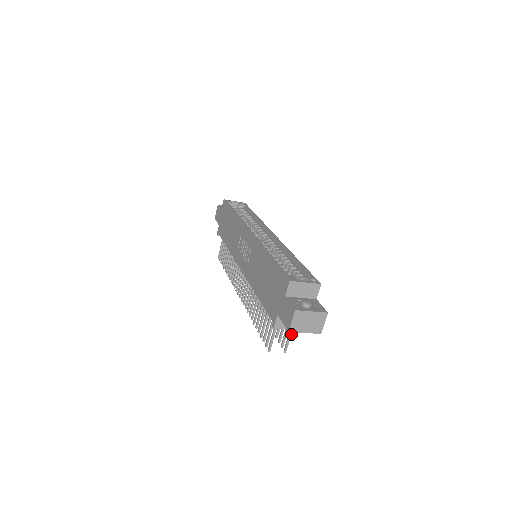
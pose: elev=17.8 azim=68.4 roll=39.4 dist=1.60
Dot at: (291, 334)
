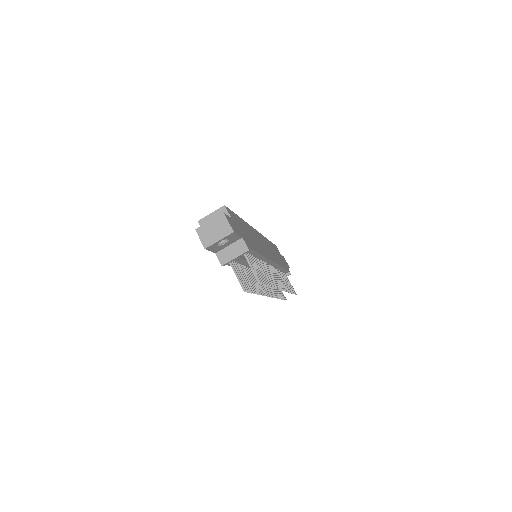
Dot at: (251, 264)
